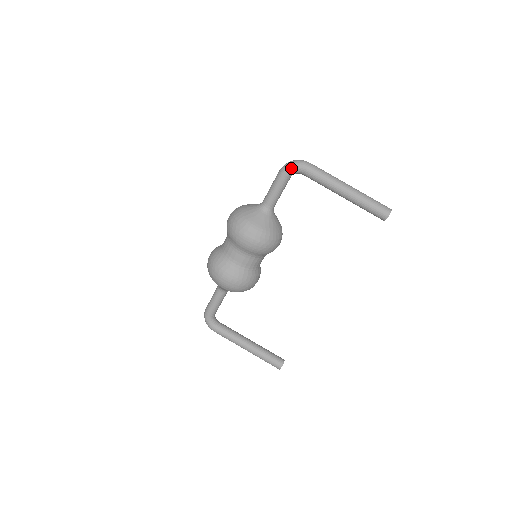
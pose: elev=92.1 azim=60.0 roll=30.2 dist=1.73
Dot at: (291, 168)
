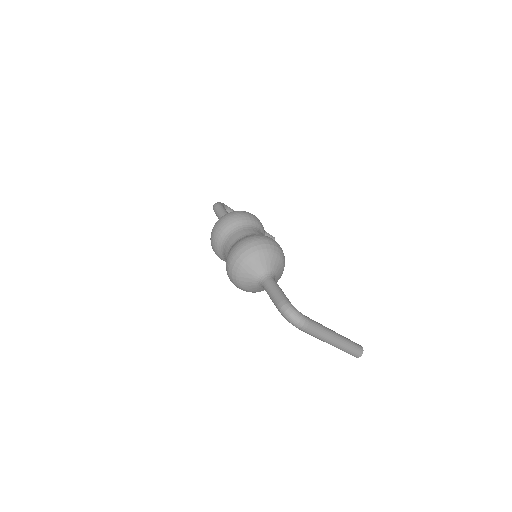
Dot at: occluded
